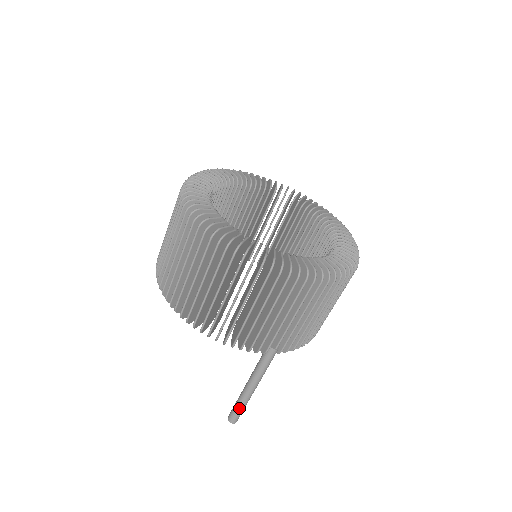
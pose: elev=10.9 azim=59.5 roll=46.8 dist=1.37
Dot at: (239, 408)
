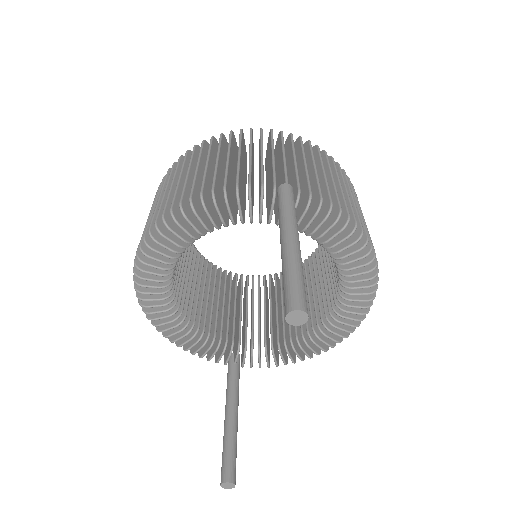
Dot at: (289, 274)
